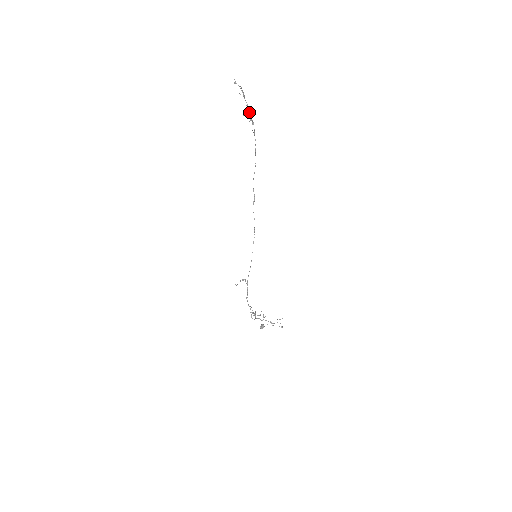
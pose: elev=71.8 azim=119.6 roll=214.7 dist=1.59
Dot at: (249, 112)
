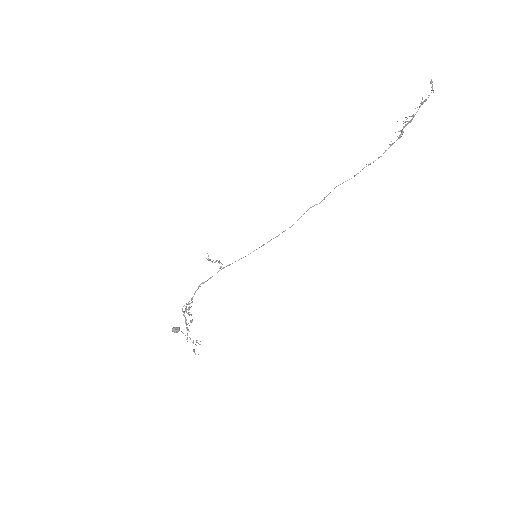
Dot at: (408, 123)
